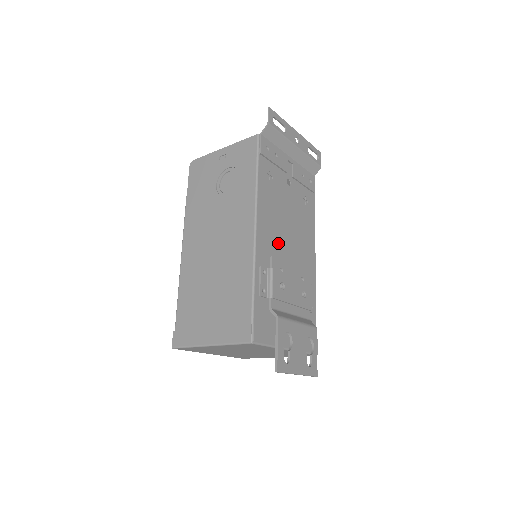
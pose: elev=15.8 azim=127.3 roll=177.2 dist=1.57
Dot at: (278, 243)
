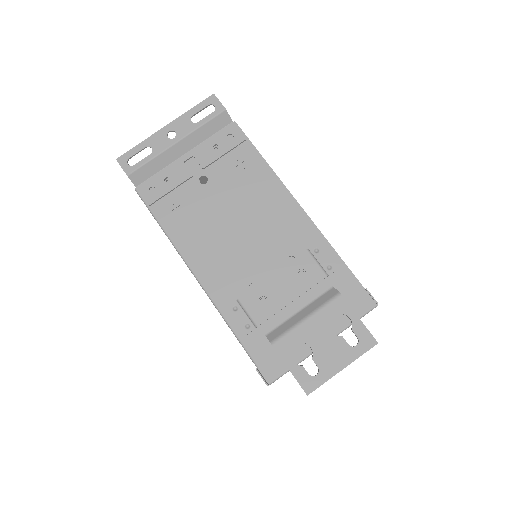
Dot at: (234, 258)
